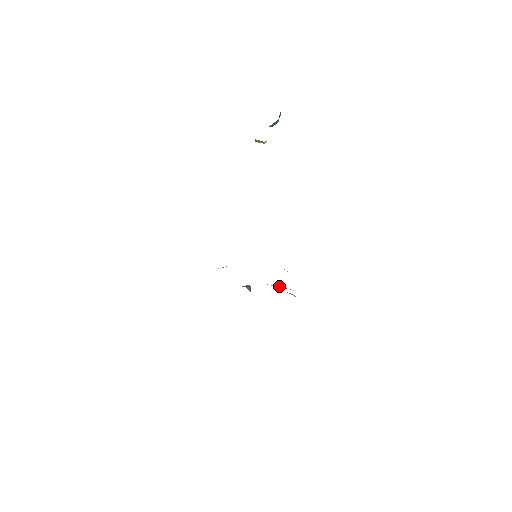
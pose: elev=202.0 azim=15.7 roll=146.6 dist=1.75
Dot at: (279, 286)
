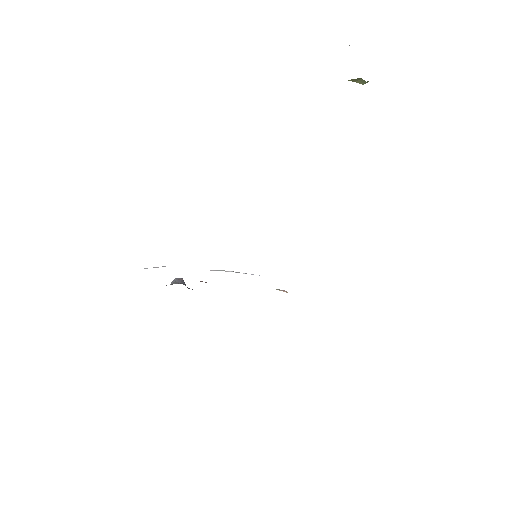
Dot at: (228, 271)
